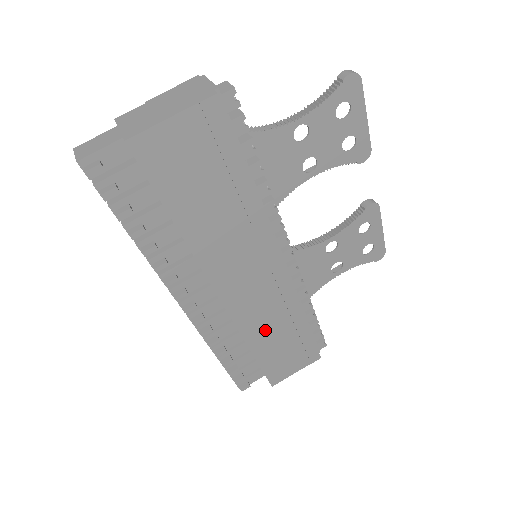
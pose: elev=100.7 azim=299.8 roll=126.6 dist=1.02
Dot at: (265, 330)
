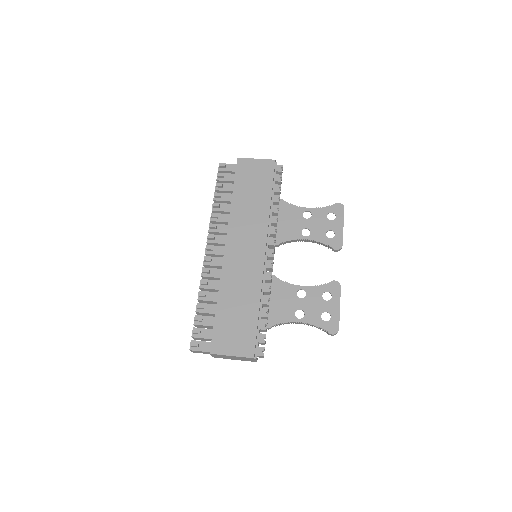
Dot at: (234, 291)
